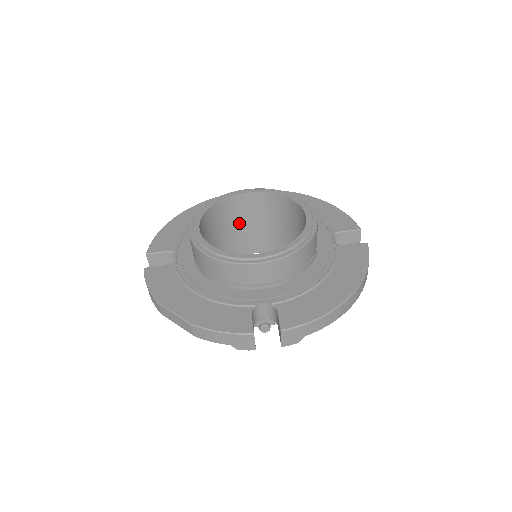
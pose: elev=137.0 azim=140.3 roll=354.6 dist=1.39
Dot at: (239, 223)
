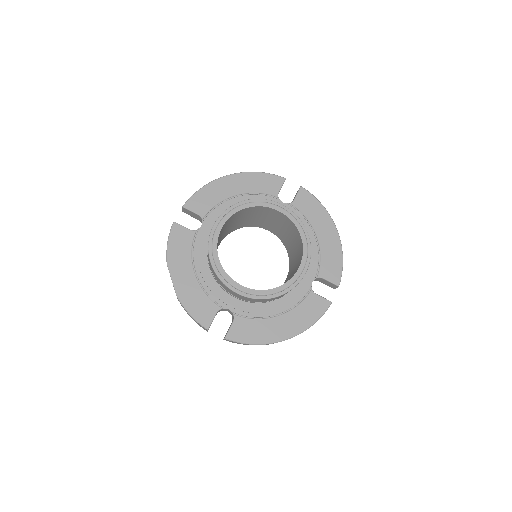
Dot at: (264, 217)
